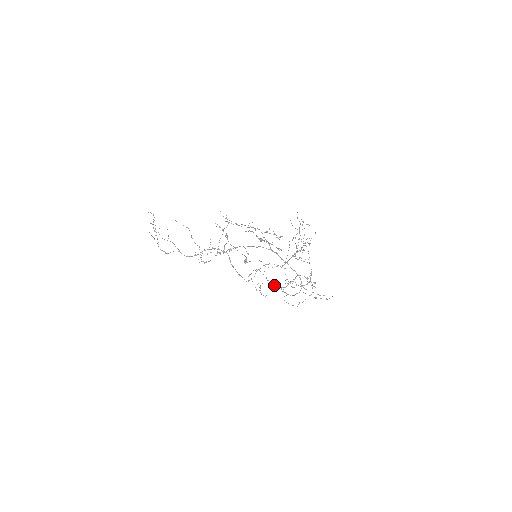
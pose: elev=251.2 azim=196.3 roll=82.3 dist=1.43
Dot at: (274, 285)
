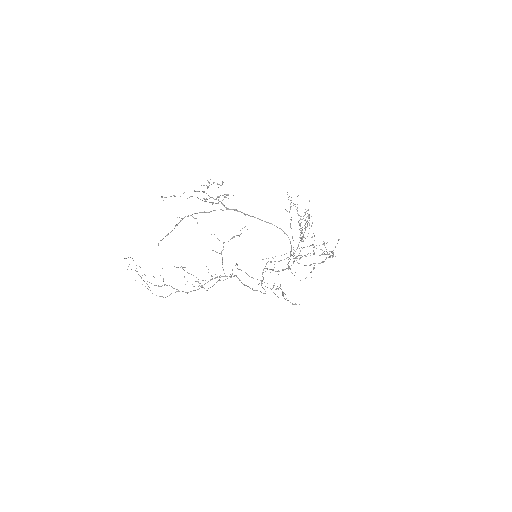
Dot at: occluded
